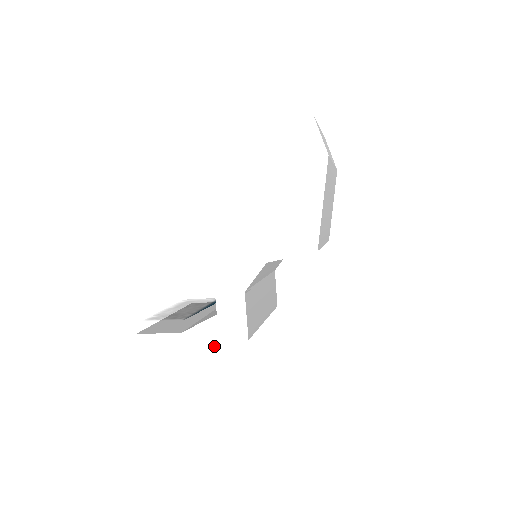
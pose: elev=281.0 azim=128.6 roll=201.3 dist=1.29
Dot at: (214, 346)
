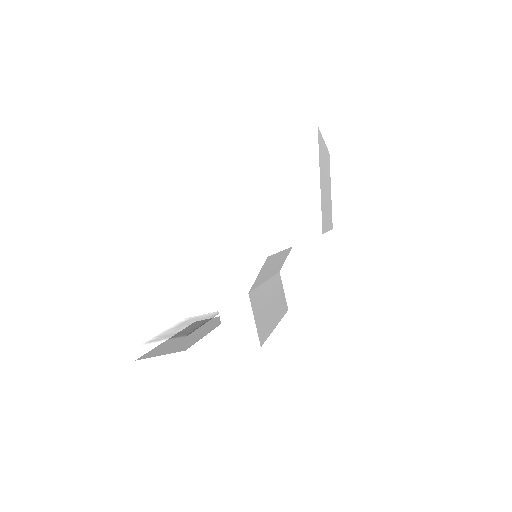
Dot at: (223, 360)
